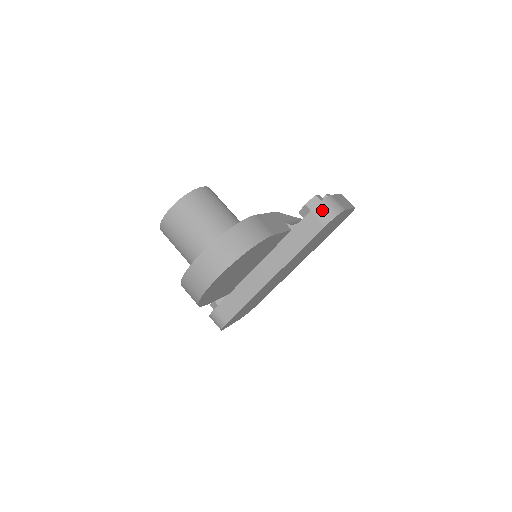
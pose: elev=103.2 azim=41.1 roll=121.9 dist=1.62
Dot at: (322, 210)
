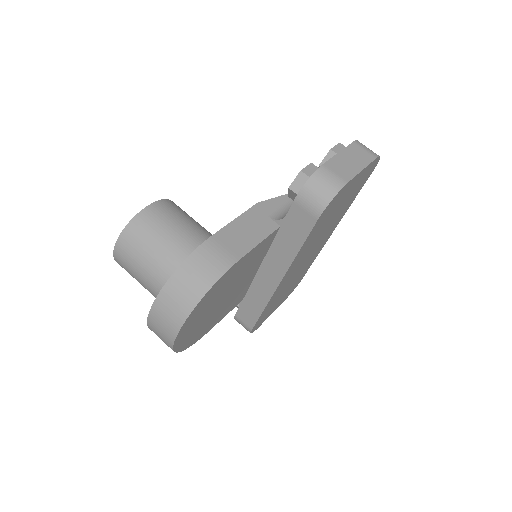
Dot at: (309, 196)
